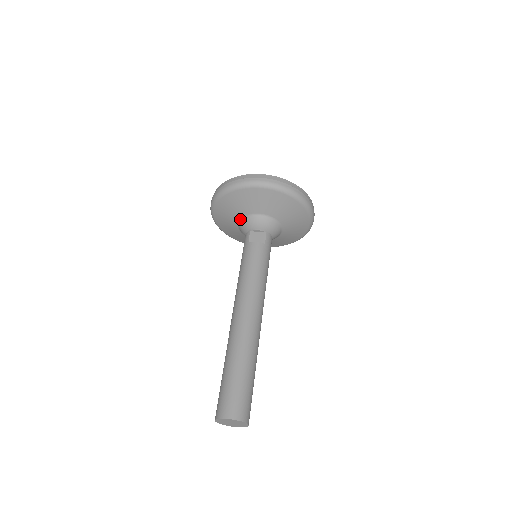
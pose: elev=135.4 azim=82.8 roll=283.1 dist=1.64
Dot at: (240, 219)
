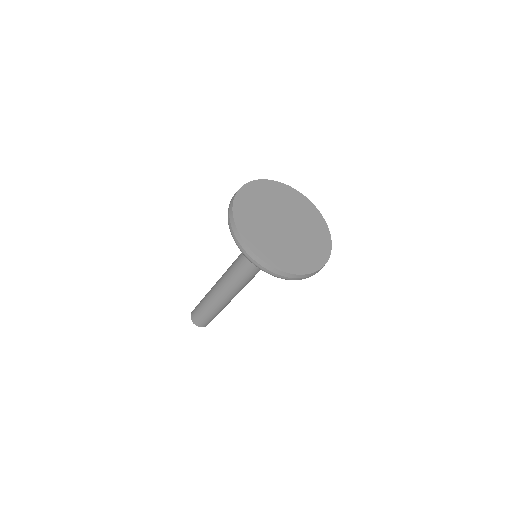
Dot at: occluded
